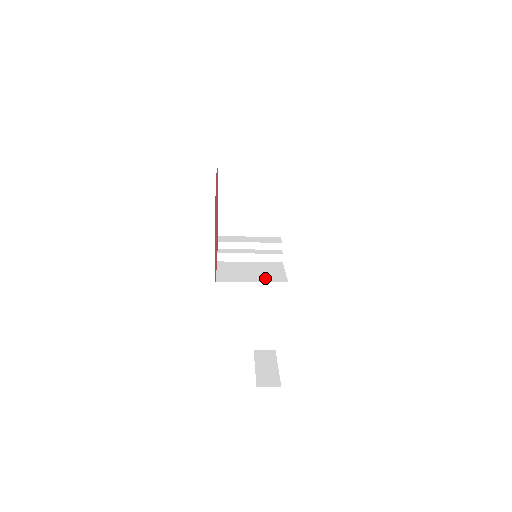
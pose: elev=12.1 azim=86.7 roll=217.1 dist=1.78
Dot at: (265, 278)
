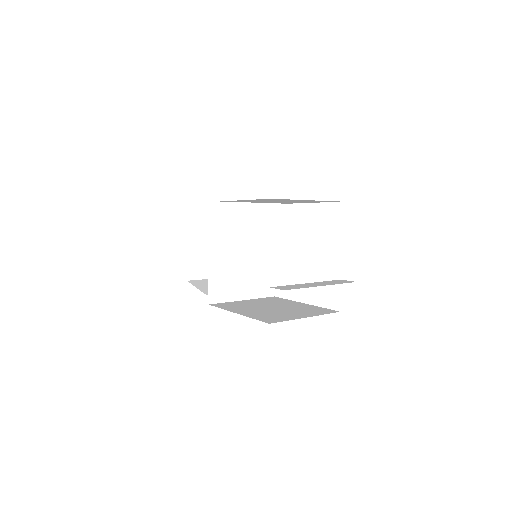
Dot at: (255, 289)
